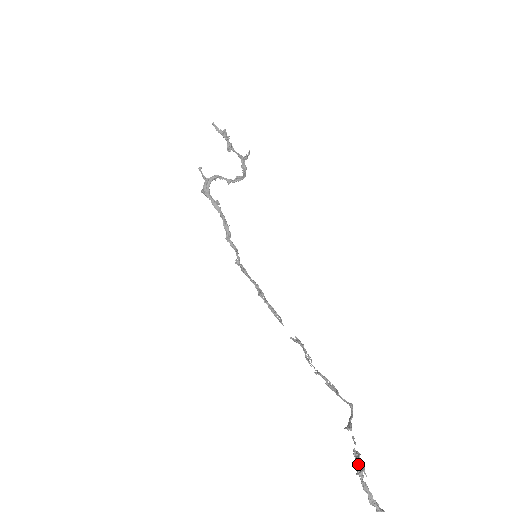
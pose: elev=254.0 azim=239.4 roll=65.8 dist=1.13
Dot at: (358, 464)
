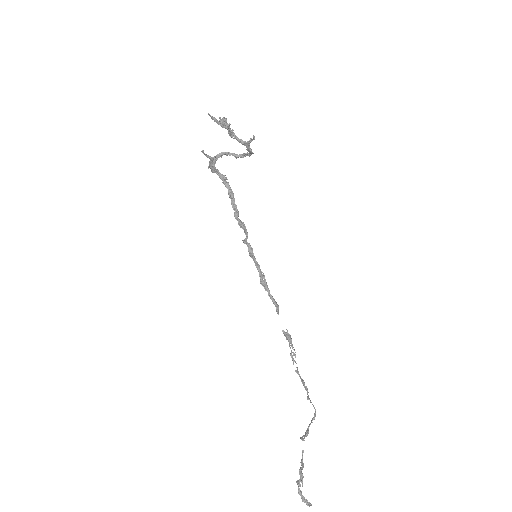
Dot at: (300, 475)
